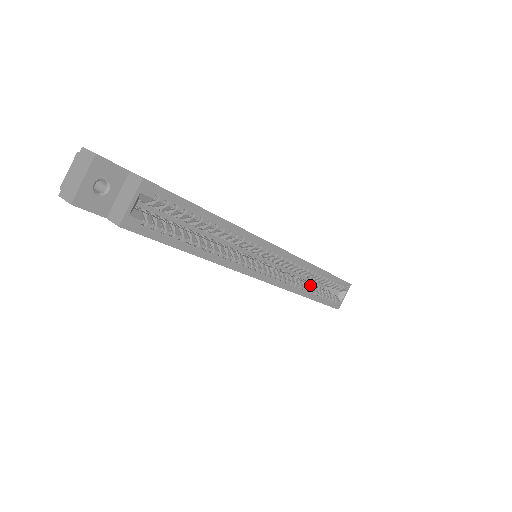
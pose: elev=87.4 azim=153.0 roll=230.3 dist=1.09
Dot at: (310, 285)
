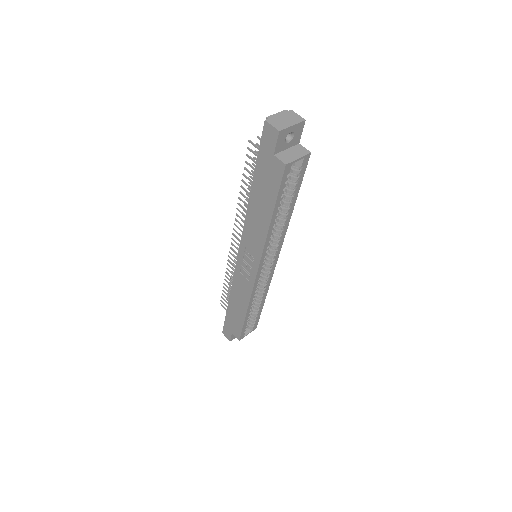
Dot at: occluded
